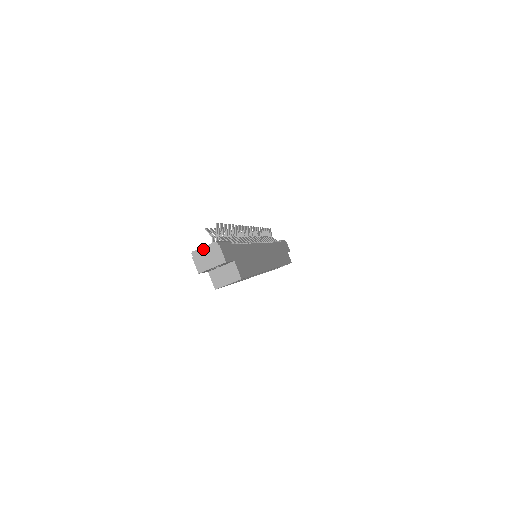
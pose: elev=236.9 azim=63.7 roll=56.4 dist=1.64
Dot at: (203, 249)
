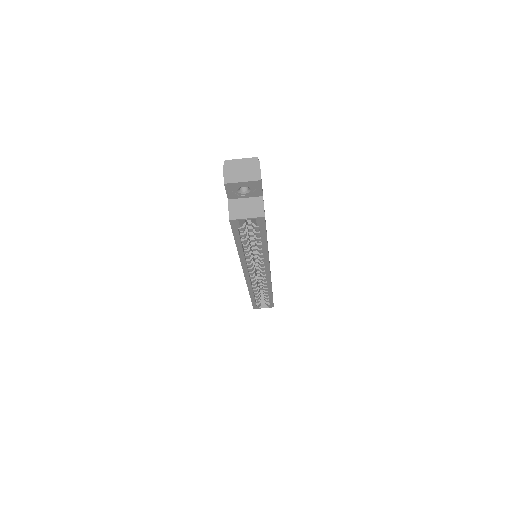
Dot at: (239, 161)
